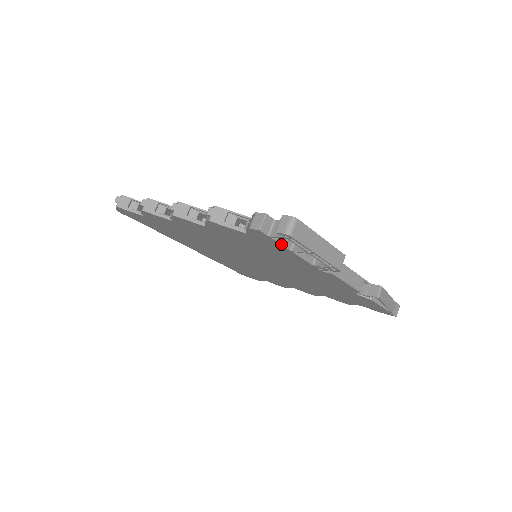
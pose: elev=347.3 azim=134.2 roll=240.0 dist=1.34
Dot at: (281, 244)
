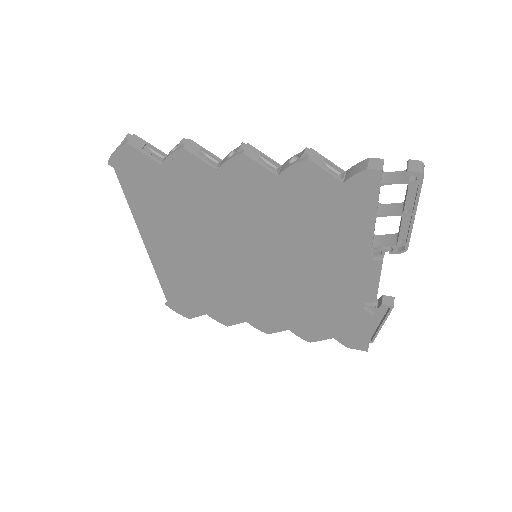
Dot at: occluded
